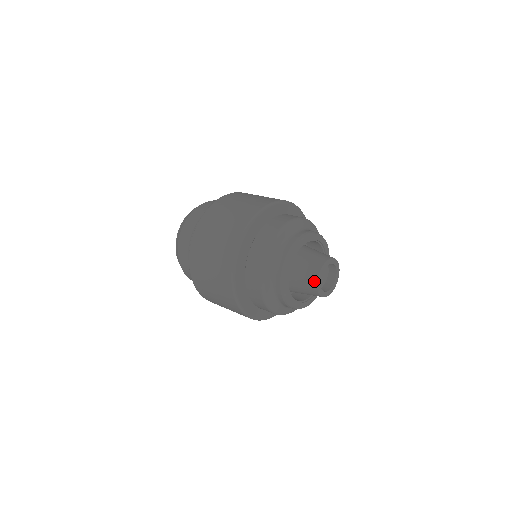
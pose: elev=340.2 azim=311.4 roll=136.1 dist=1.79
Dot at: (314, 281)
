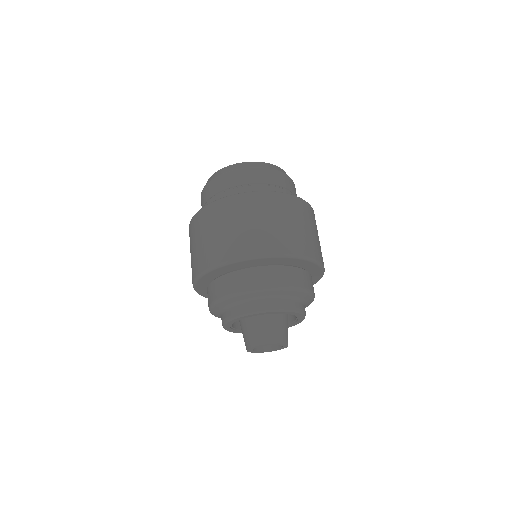
Dot at: occluded
